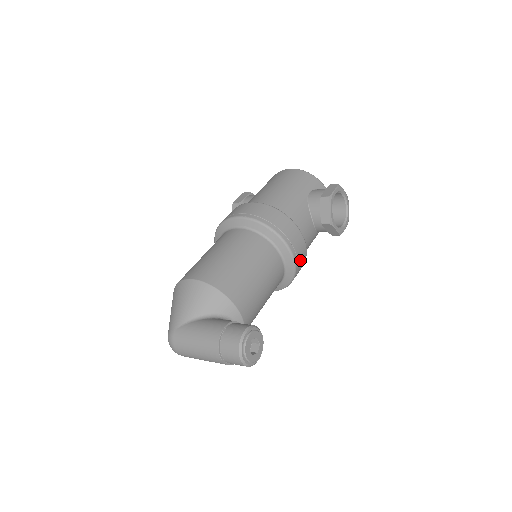
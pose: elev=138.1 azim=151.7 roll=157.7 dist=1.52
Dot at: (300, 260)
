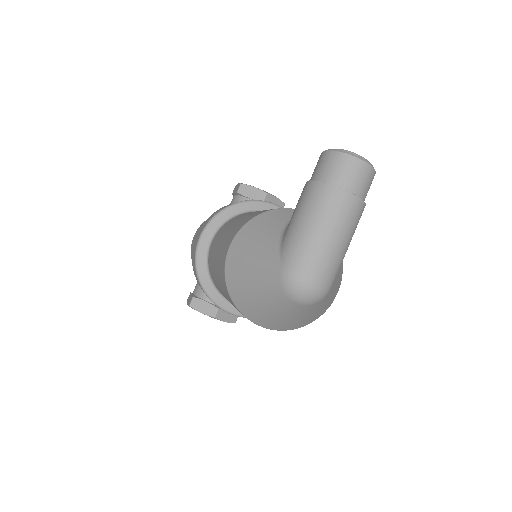
Dot at: occluded
